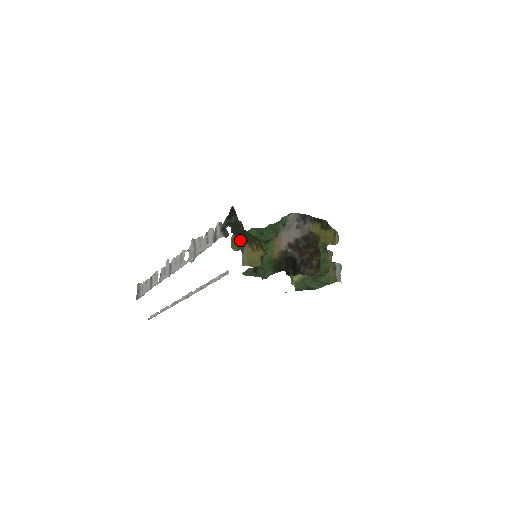
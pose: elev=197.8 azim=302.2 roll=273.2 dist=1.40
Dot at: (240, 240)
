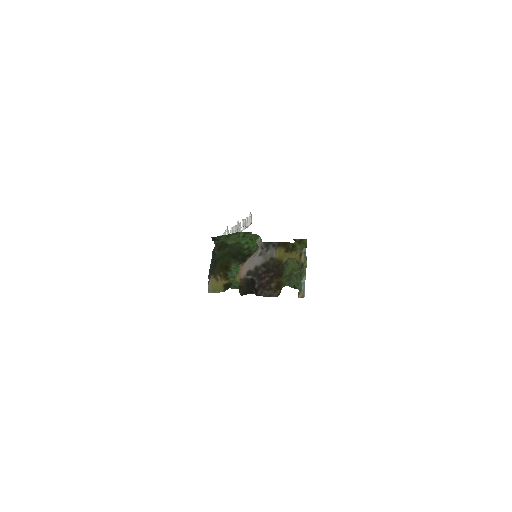
Dot at: (209, 271)
